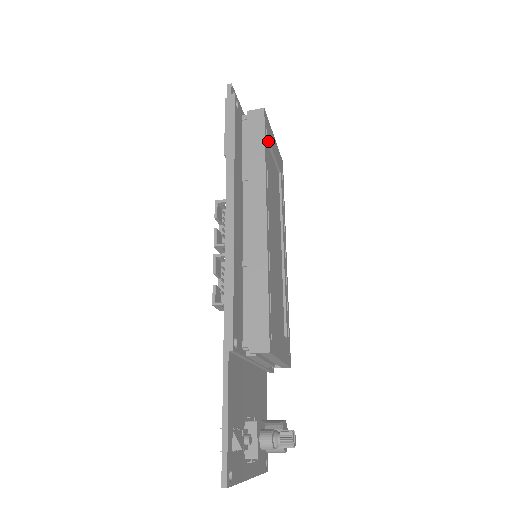
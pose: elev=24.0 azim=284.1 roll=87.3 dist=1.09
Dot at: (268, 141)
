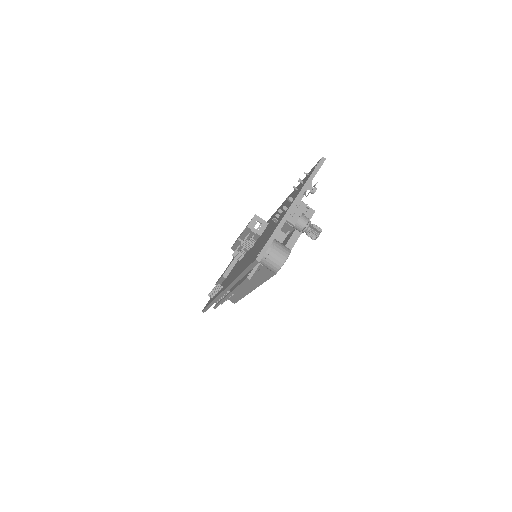
Dot at: occluded
